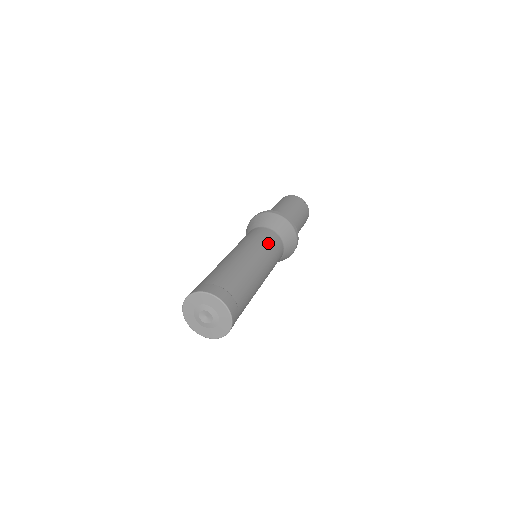
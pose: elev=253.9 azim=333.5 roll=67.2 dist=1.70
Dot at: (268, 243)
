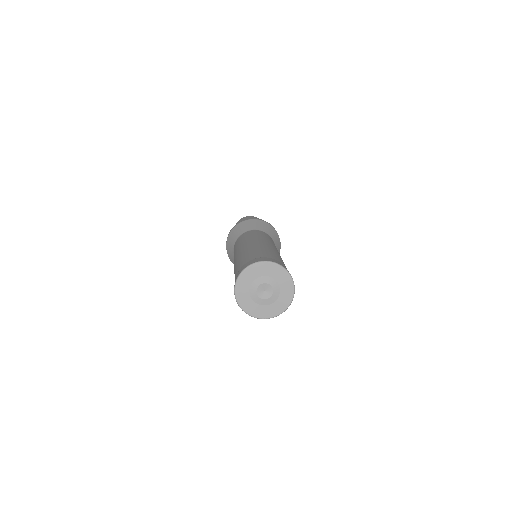
Dot at: occluded
